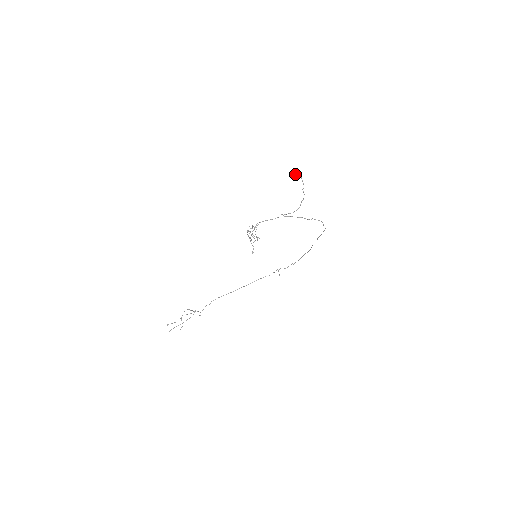
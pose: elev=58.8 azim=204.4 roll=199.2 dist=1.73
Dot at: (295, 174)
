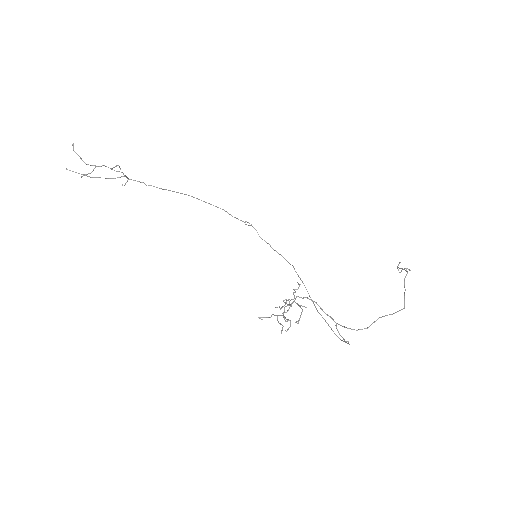
Dot at: occluded
